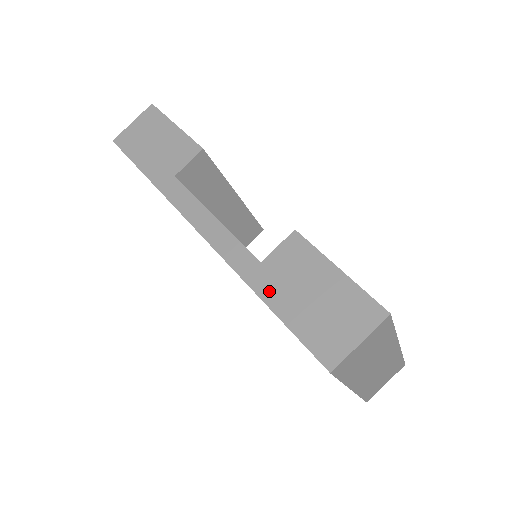
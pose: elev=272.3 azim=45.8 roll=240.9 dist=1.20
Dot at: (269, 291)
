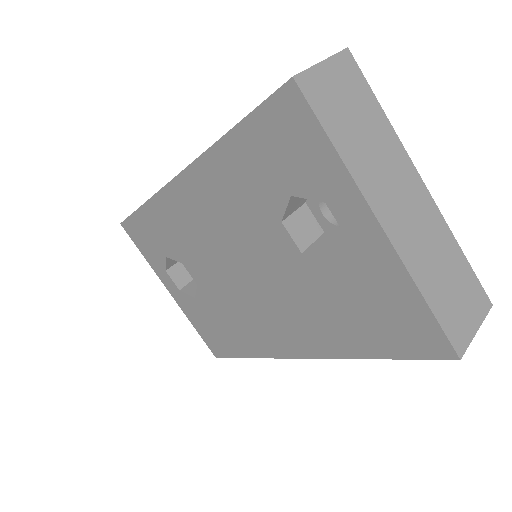
Dot at: occluded
